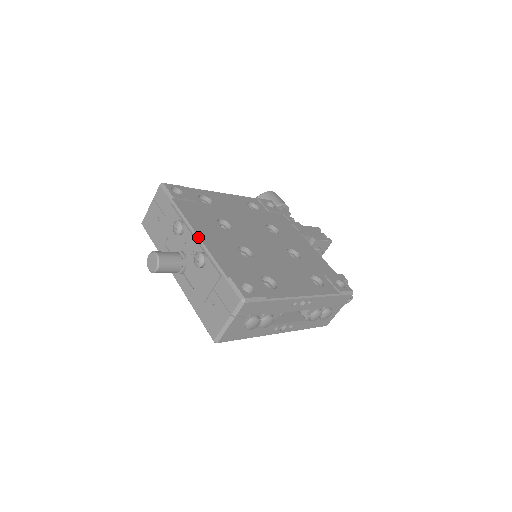
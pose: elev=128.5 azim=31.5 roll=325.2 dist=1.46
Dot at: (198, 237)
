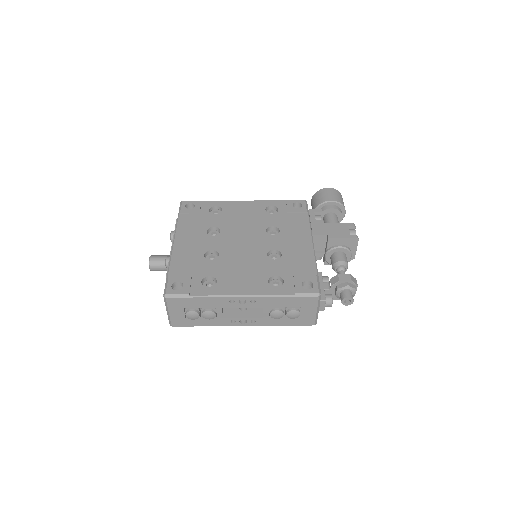
Dot at: (173, 244)
